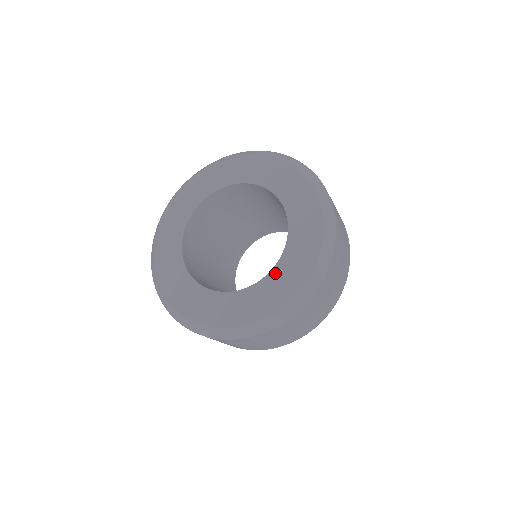
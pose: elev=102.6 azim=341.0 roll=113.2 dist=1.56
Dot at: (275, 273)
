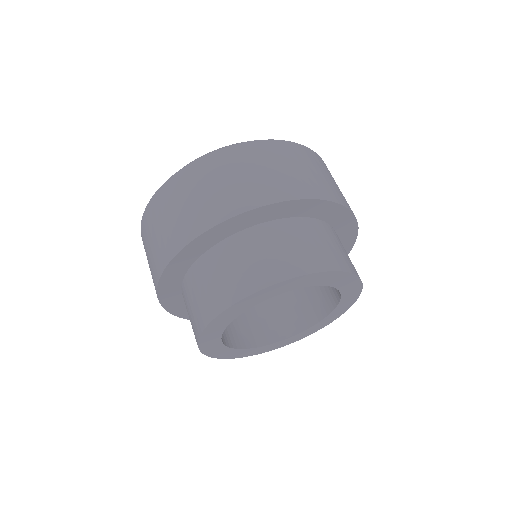
Dot at: occluded
